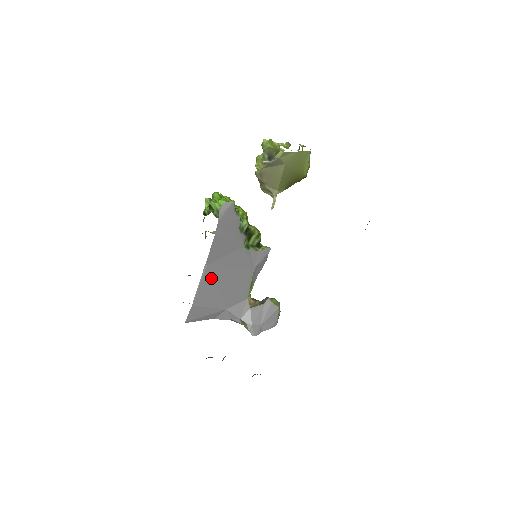
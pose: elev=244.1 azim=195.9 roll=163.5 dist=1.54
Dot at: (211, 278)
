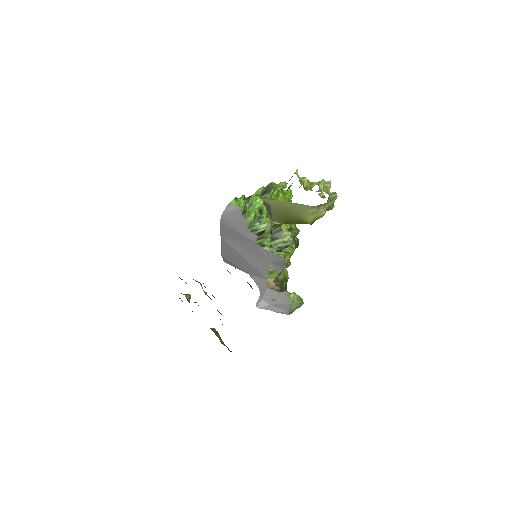
Dot at: (229, 247)
